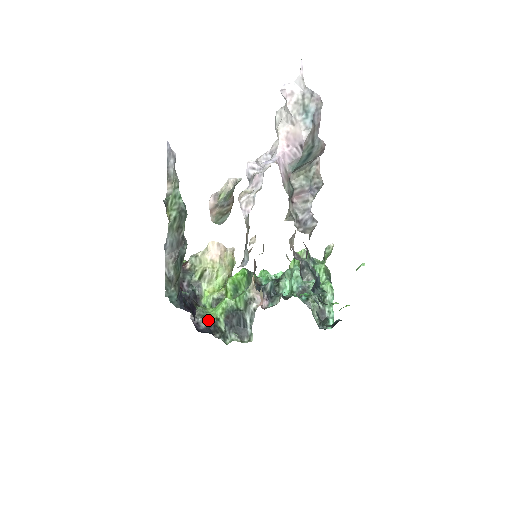
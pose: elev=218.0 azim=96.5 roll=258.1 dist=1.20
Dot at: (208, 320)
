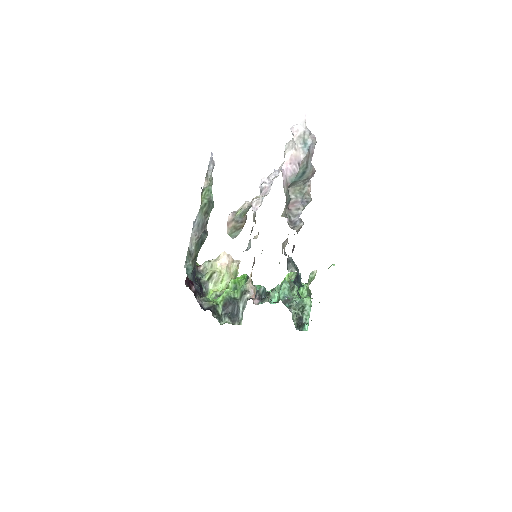
Dot at: (210, 304)
